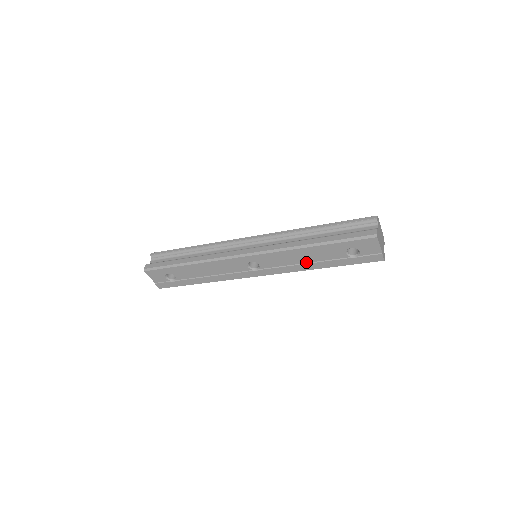
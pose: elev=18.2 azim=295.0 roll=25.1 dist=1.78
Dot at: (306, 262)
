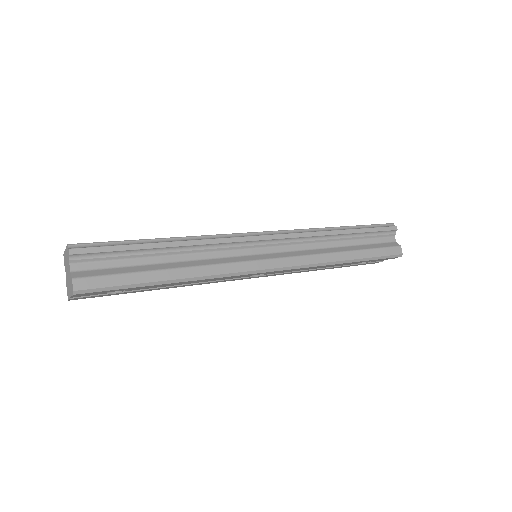
Dot at: (316, 268)
